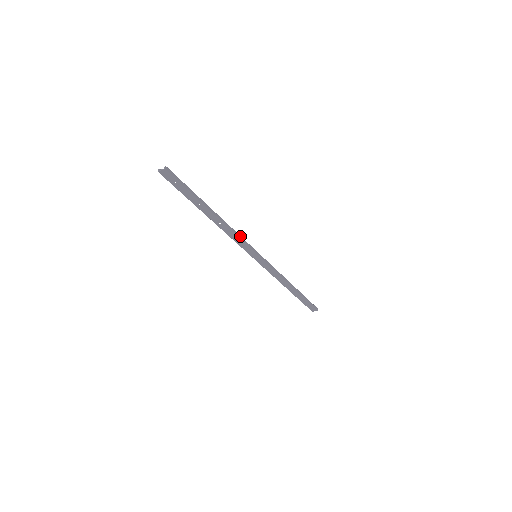
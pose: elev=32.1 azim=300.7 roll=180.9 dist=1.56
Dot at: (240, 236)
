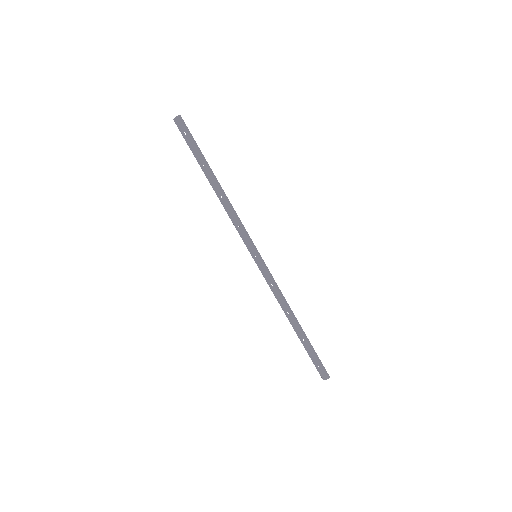
Dot at: occluded
